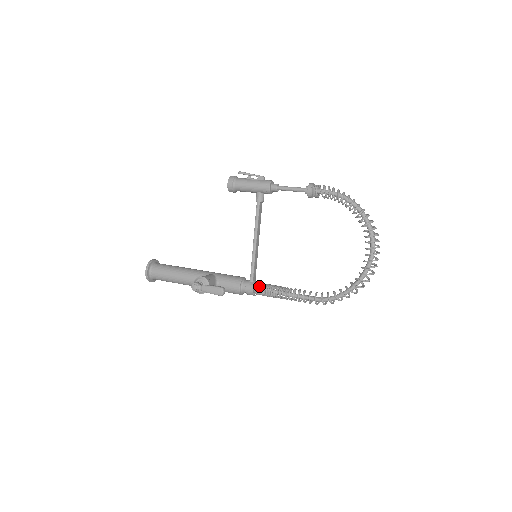
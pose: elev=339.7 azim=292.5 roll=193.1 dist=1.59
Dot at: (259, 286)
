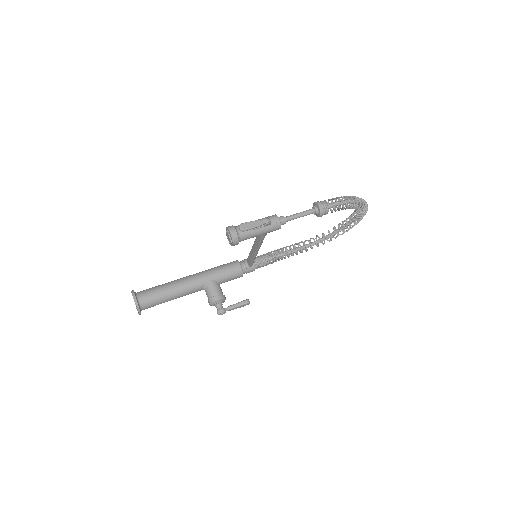
Dot at: (259, 266)
